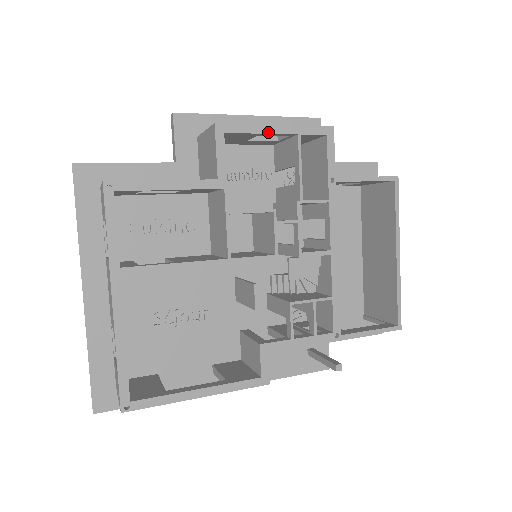
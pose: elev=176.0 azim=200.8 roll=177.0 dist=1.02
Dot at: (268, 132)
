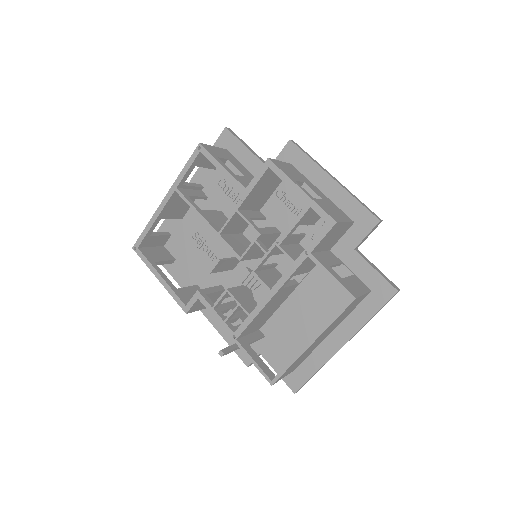
Dot at: (292, 188)
